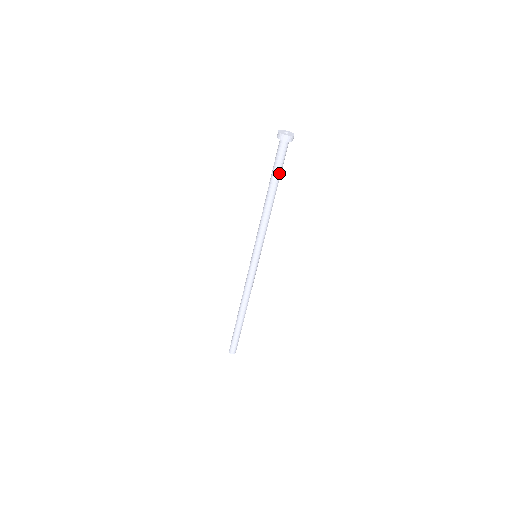
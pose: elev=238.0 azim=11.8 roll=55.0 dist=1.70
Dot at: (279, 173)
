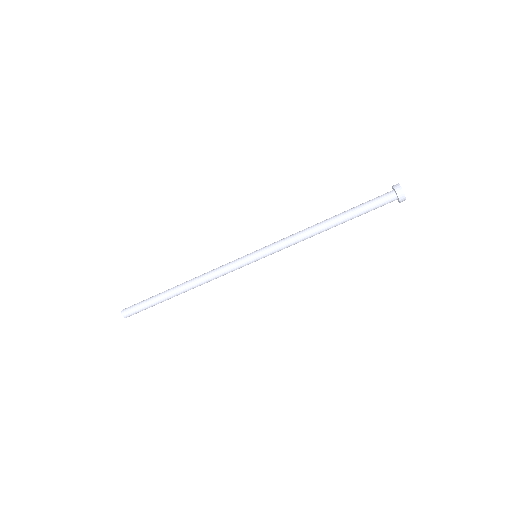
Dot at: (360, 213)
